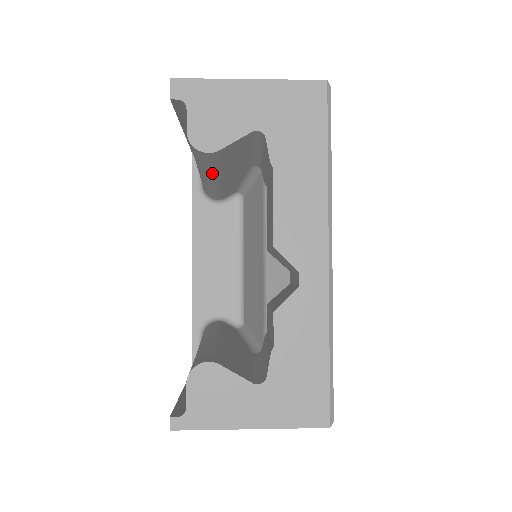
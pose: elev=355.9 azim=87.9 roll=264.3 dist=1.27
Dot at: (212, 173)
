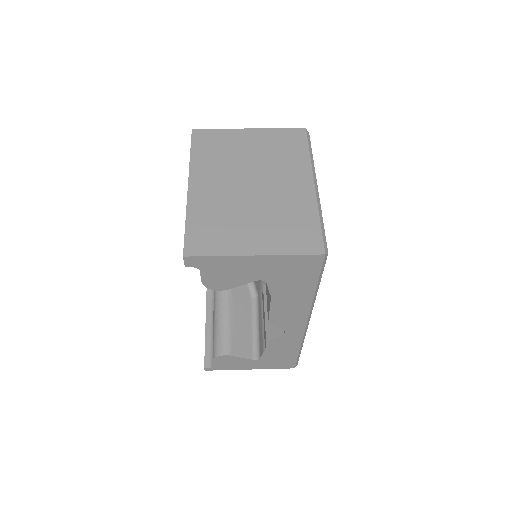
Dot at: occluded
